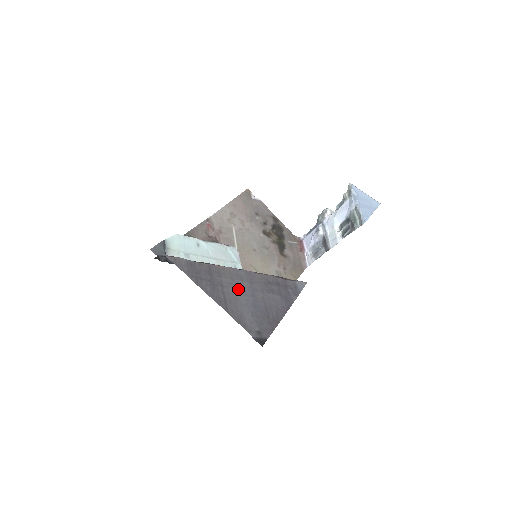
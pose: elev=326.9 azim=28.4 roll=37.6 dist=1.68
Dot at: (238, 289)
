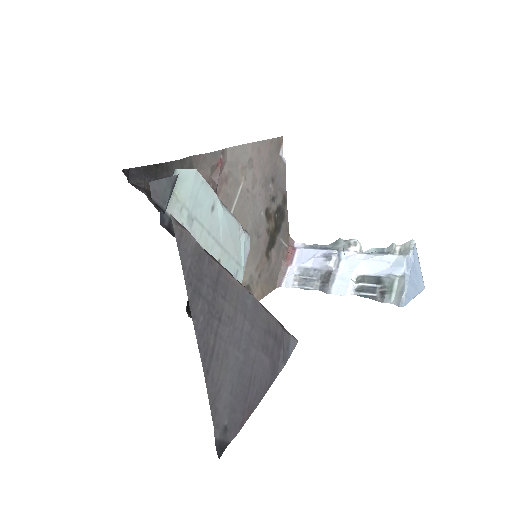
Dot at: (235, 333)
